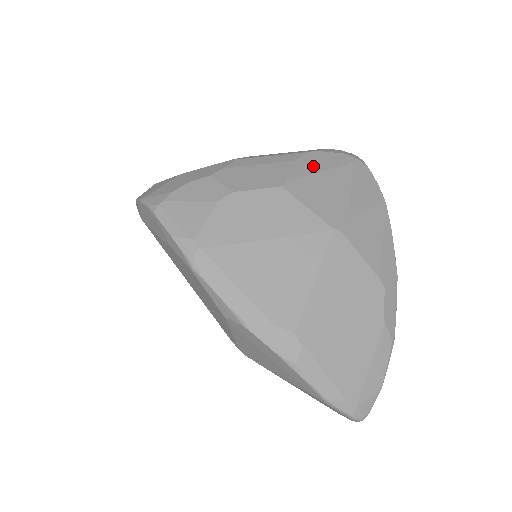
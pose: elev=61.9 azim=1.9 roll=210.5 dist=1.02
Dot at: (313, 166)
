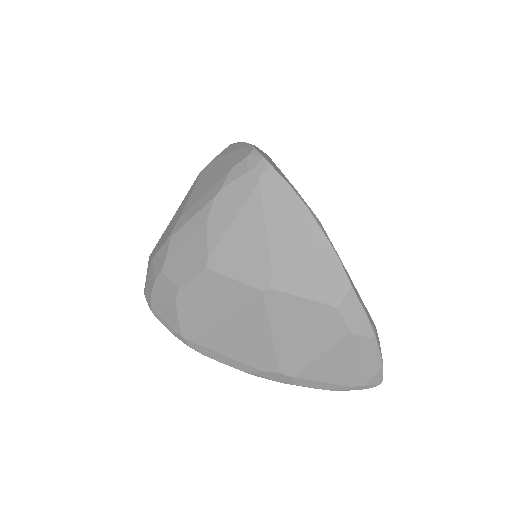
Dot at: (223, 219)
